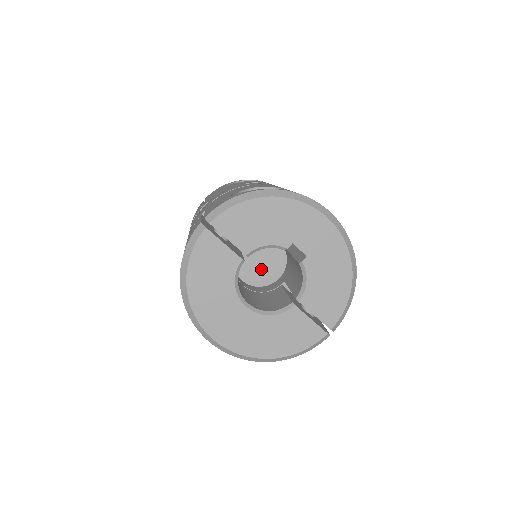
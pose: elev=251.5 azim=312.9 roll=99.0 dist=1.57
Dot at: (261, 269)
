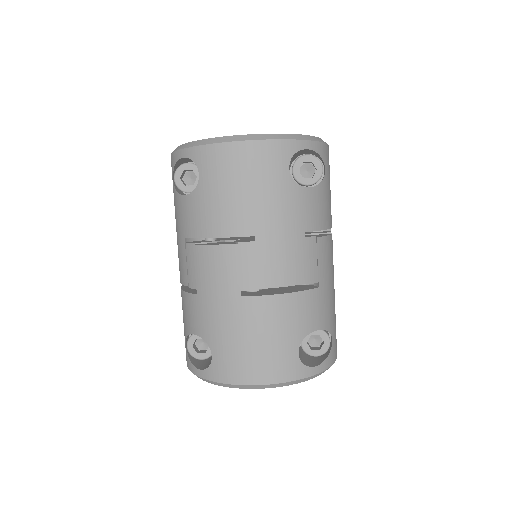
Dot at: occluded
